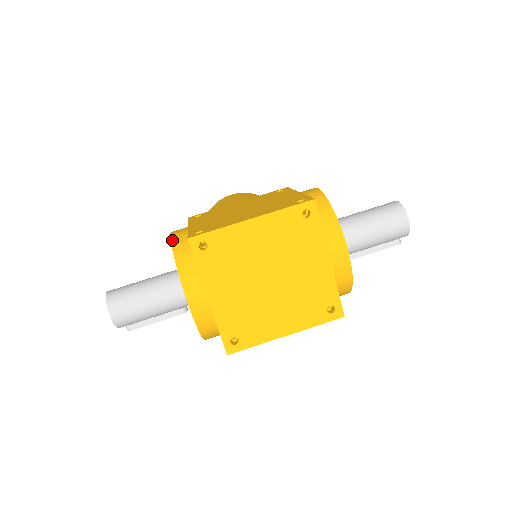
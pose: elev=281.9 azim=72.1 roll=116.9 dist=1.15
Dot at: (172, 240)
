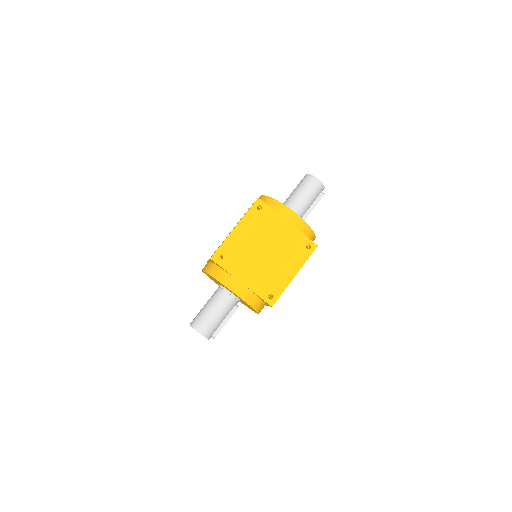
Dot at: (204, 270)
